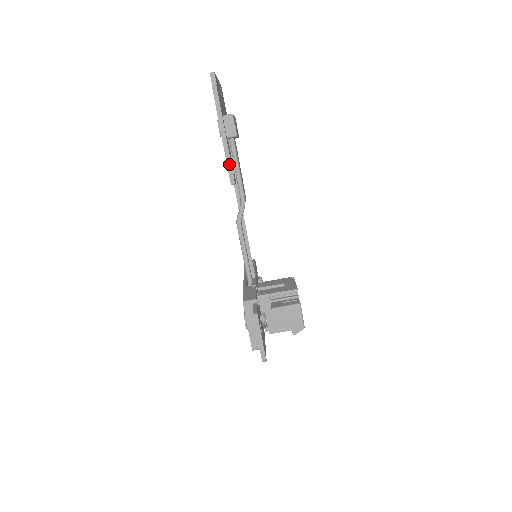
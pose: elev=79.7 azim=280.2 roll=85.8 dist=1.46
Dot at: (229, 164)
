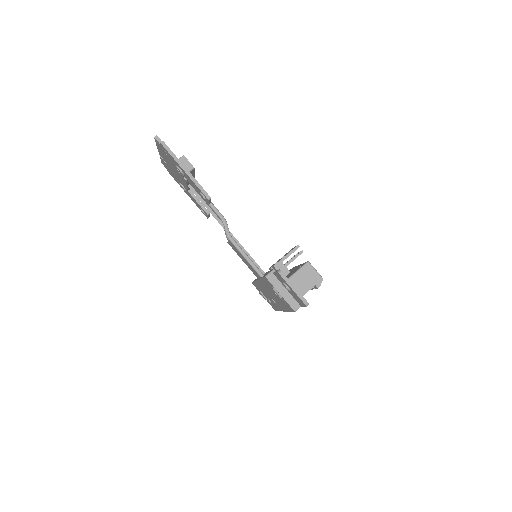
Dot at: (199, 186)
